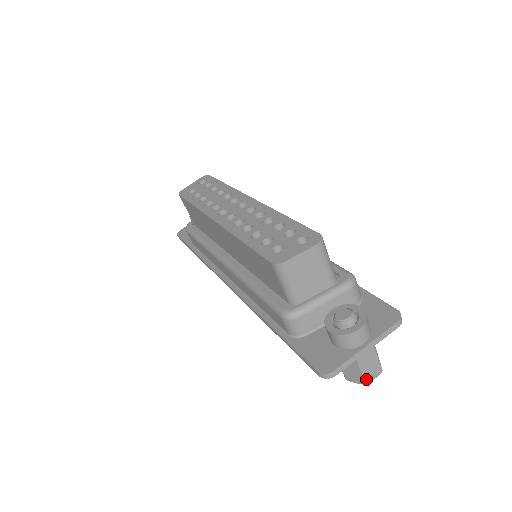
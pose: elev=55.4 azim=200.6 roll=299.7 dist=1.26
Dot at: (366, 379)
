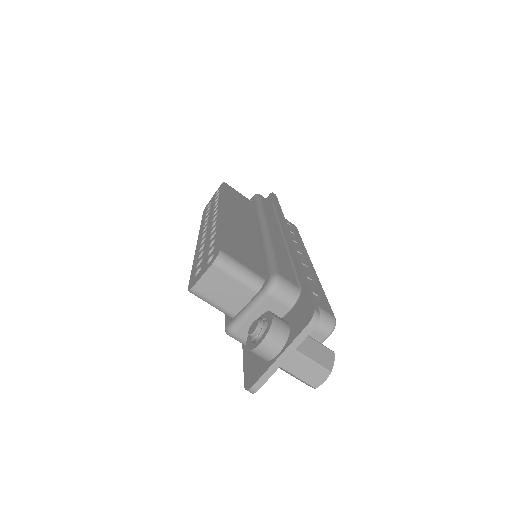
Dot at: (311, 384)
